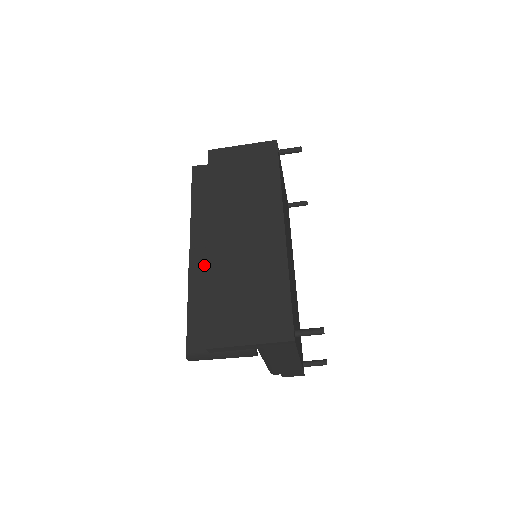
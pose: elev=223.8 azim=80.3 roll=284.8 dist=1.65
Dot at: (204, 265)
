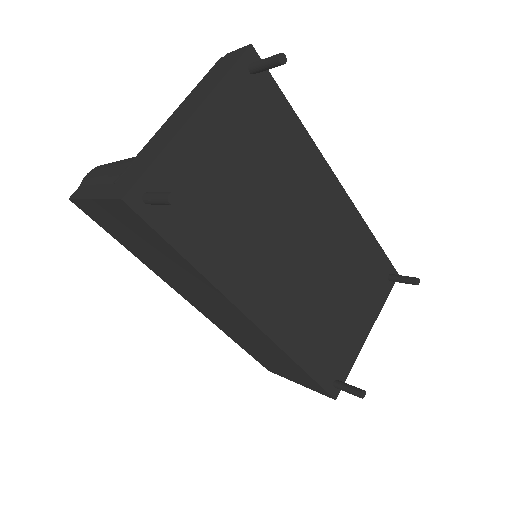
Dot at: occluded
